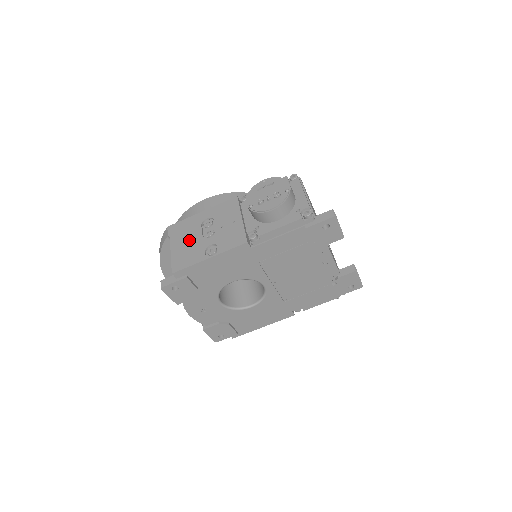
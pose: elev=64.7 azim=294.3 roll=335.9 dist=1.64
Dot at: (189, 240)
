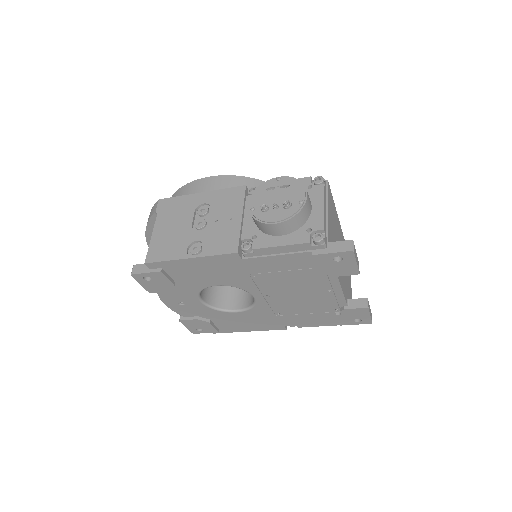
Dot at: (176, 226)
